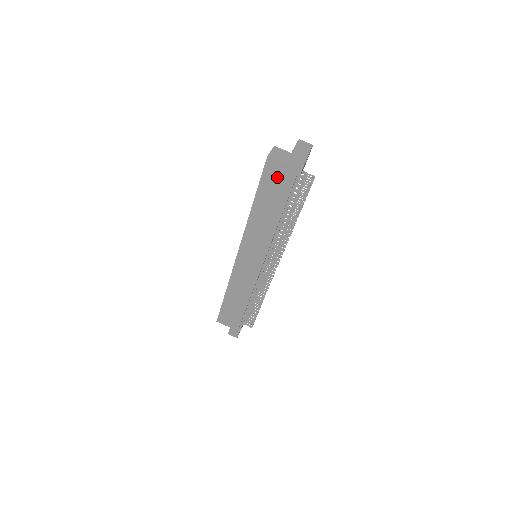
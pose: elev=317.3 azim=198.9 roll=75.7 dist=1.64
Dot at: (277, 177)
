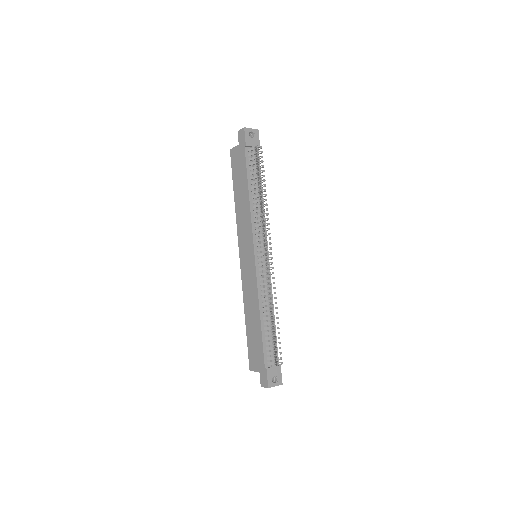
Dot at: (238, 159)
